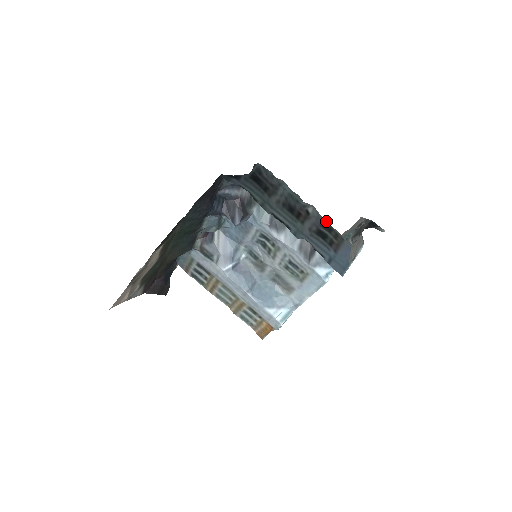
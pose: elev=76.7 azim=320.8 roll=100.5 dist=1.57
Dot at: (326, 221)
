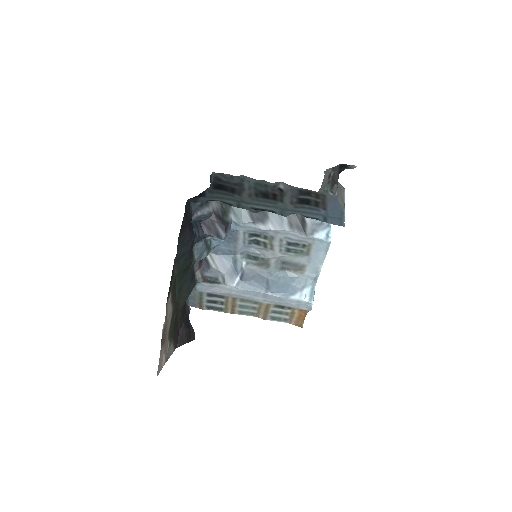
Dot at: (301, 188)
